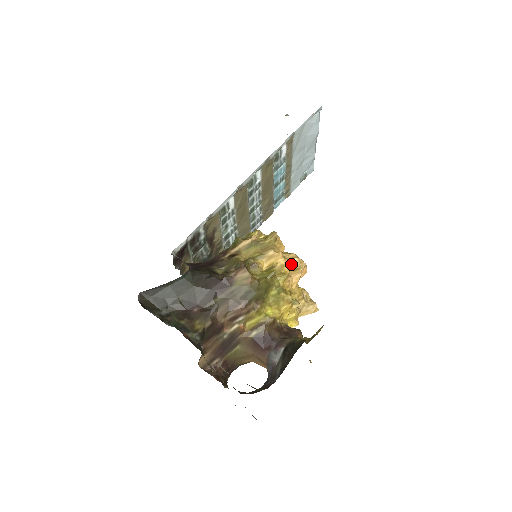
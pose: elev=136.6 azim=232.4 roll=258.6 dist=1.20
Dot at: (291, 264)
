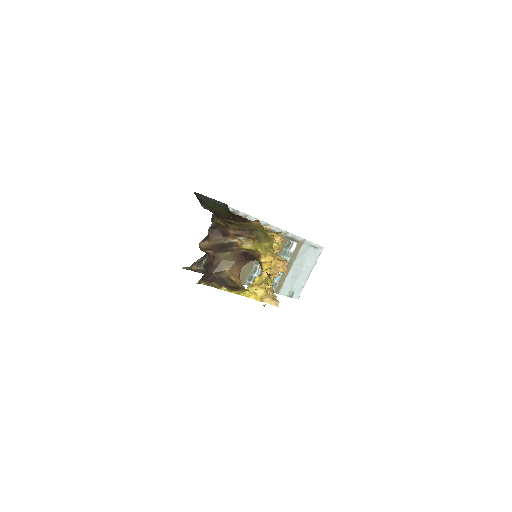
Dot at: (279, 258)
